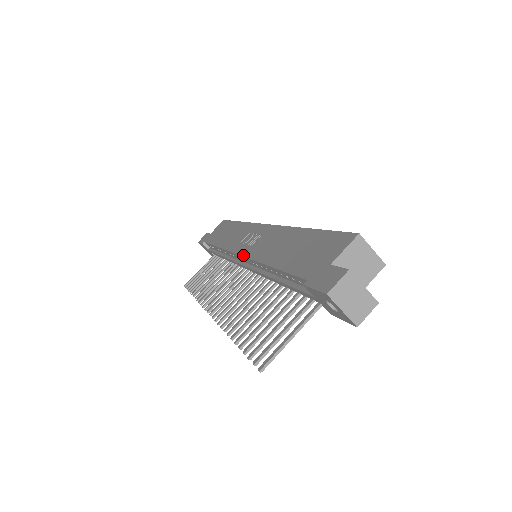
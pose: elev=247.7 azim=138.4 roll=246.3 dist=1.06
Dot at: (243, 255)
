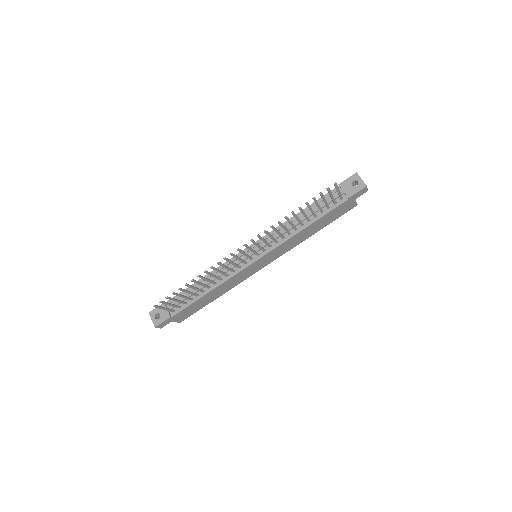
Dot at: occluded
